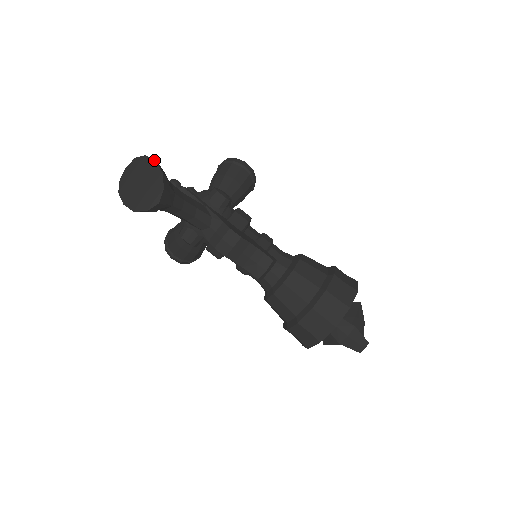
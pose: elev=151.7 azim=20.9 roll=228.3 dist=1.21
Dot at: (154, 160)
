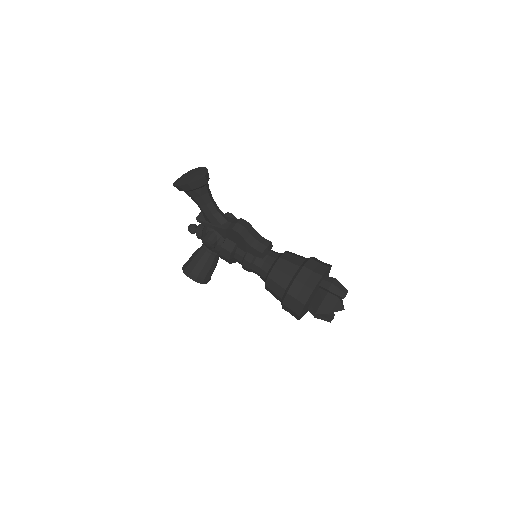
Dot at: (199, 167)
